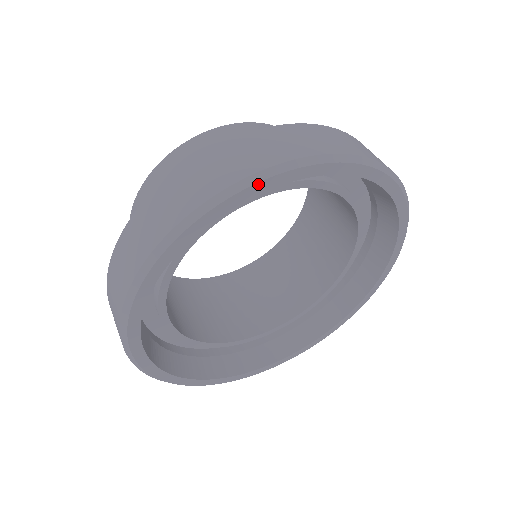
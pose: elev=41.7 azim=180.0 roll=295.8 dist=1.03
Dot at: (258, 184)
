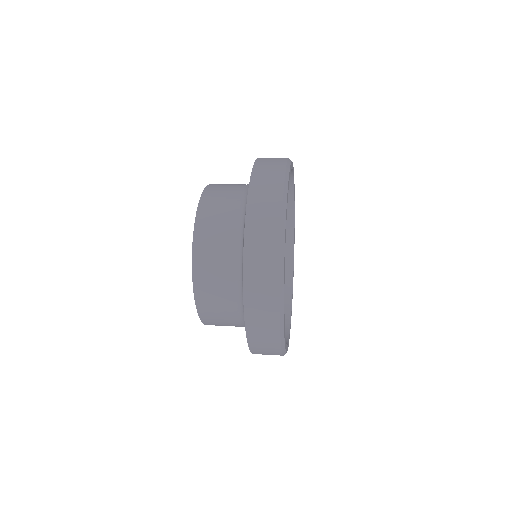
Dot at: (292, 163)
